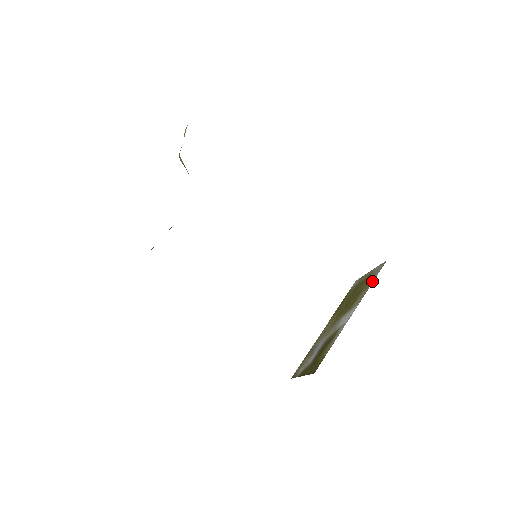
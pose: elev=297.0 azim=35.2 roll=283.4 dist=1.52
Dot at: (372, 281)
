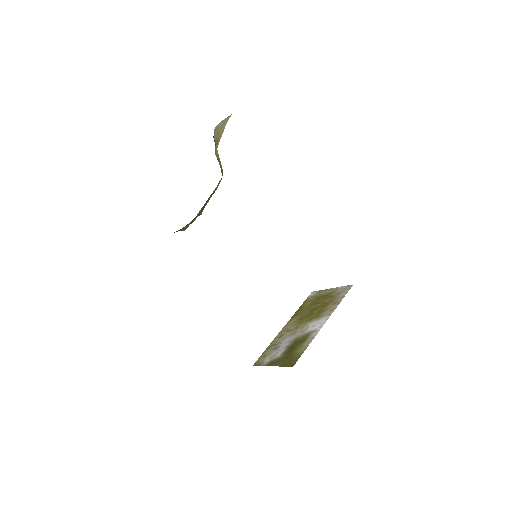
Dot at: (341, 299)
